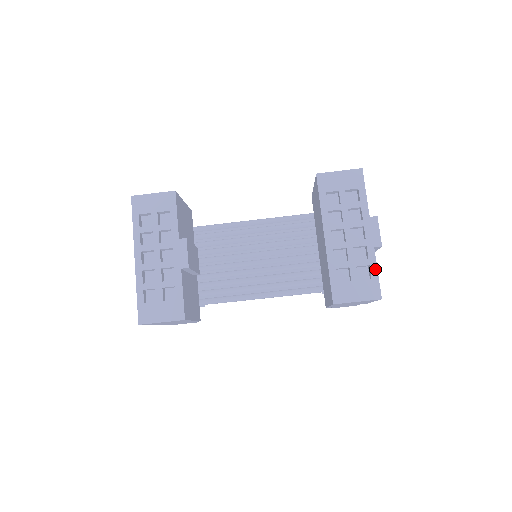
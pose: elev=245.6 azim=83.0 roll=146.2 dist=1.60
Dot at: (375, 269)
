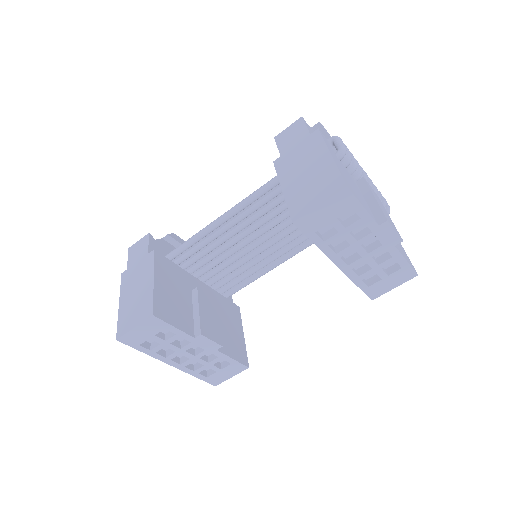
Dot at: (403, 260)
